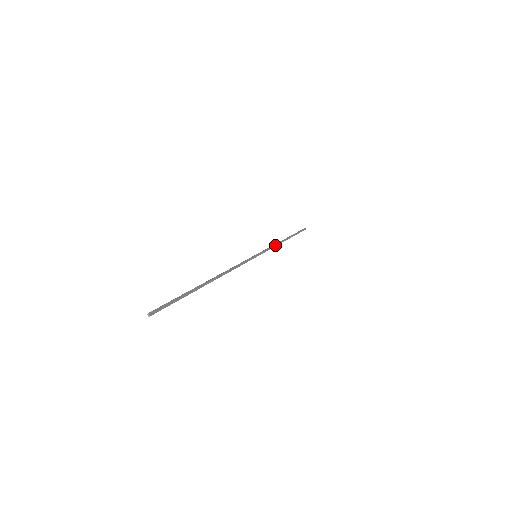
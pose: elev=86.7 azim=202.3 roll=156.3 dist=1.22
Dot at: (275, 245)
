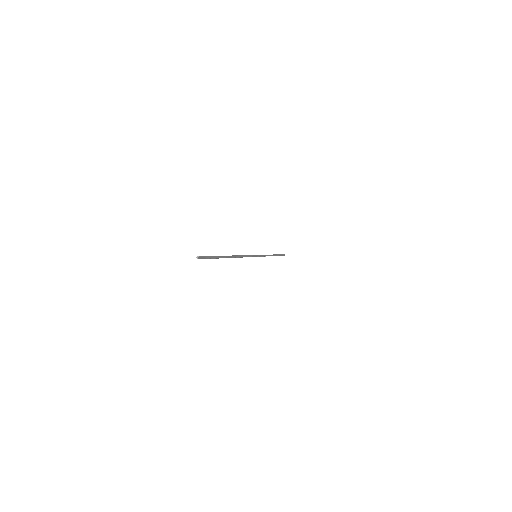
Dot at: (267, 255)
